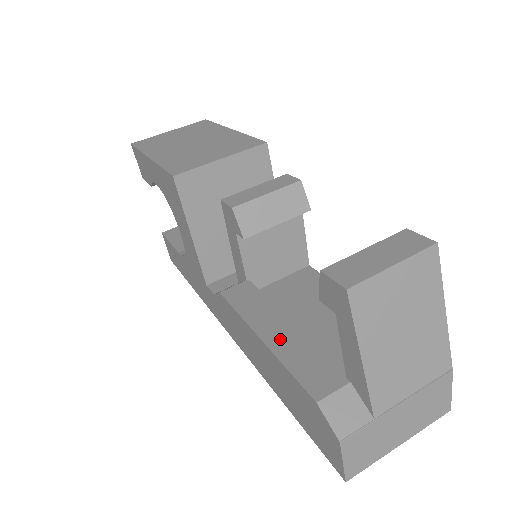
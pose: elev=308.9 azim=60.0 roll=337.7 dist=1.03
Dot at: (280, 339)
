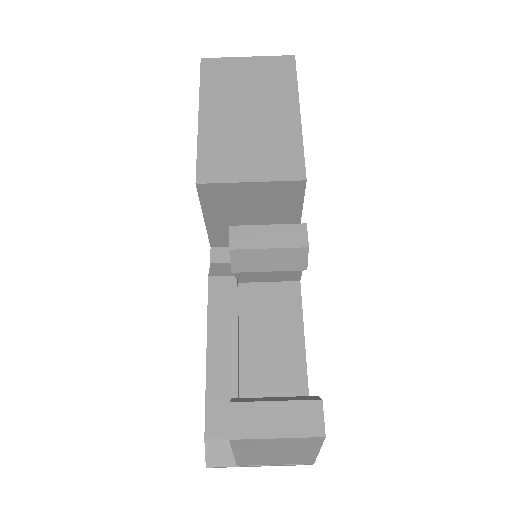
Dot at: (219, 364)
